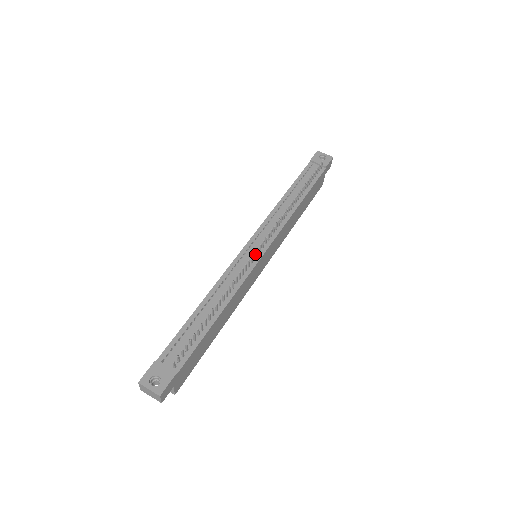
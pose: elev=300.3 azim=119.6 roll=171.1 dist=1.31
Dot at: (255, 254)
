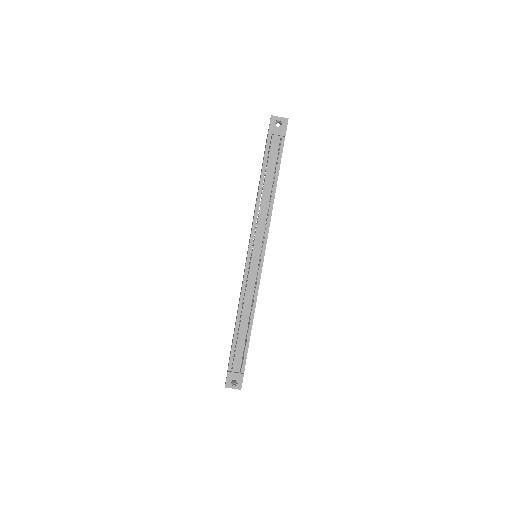
Dot at: (258, 270)
